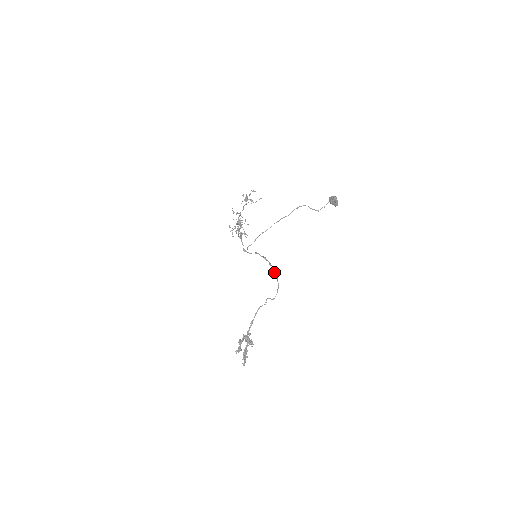
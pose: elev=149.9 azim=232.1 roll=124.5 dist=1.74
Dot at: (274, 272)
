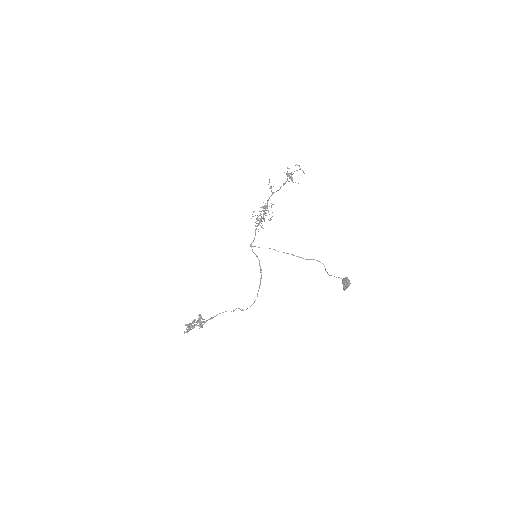
Dot at: occluded
